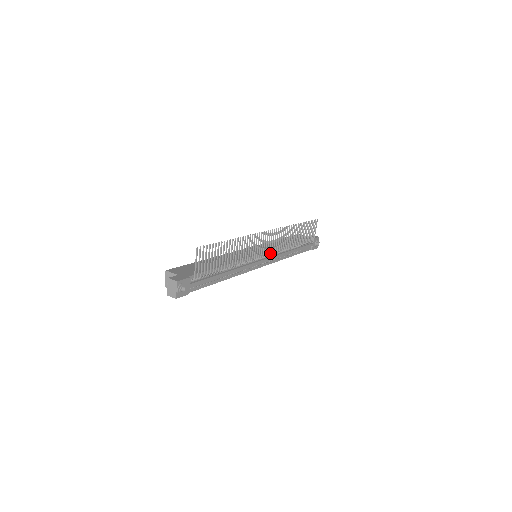
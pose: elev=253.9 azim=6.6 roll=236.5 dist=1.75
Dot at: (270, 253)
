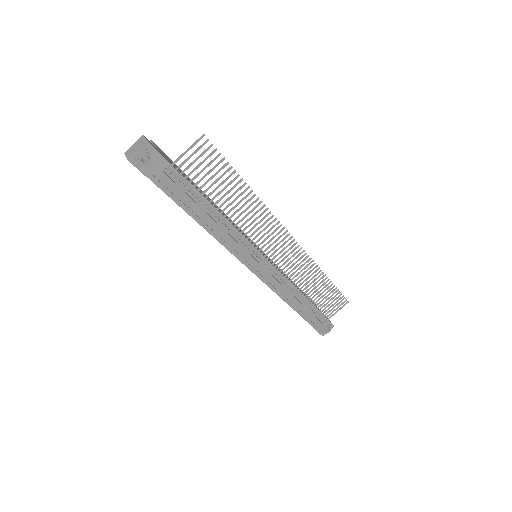
Dot at: (273, 269)
